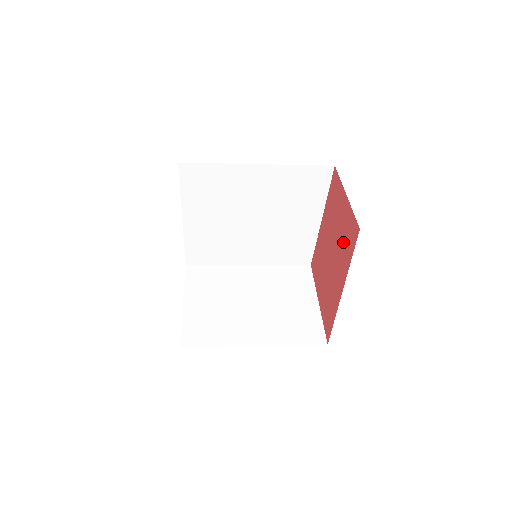
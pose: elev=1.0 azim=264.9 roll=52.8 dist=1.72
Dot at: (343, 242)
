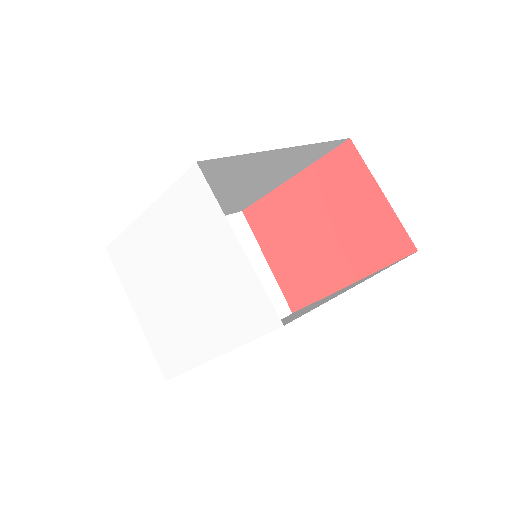
Dot at: (362, 240)
